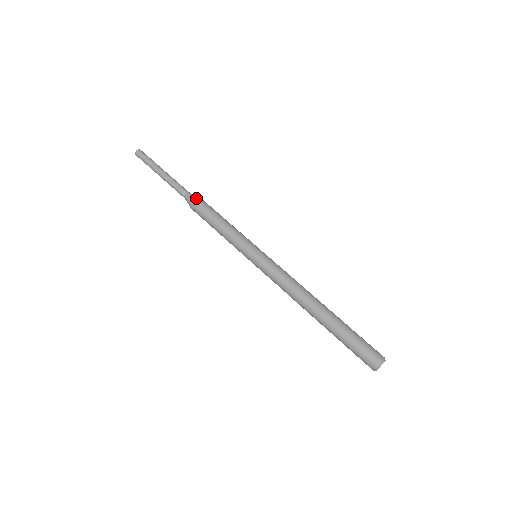
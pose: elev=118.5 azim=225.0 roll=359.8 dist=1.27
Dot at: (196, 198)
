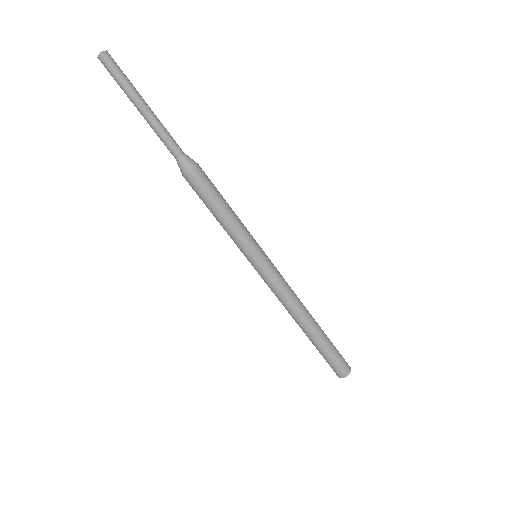
Dot at: (198, 166)
